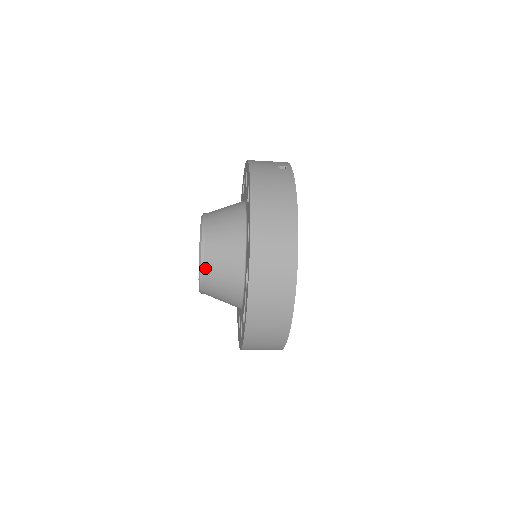
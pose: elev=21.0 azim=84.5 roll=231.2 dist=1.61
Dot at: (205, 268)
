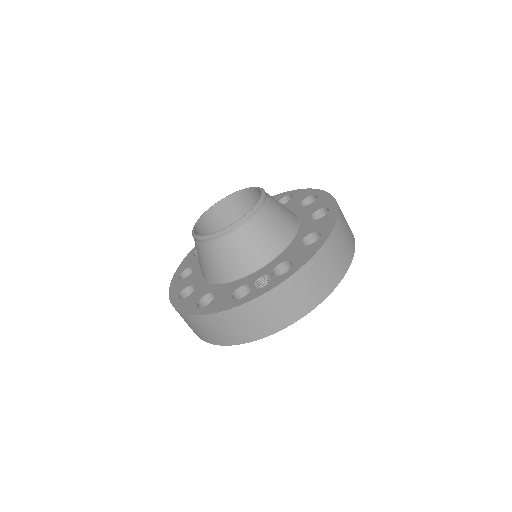
Dot at: (242, 227)
